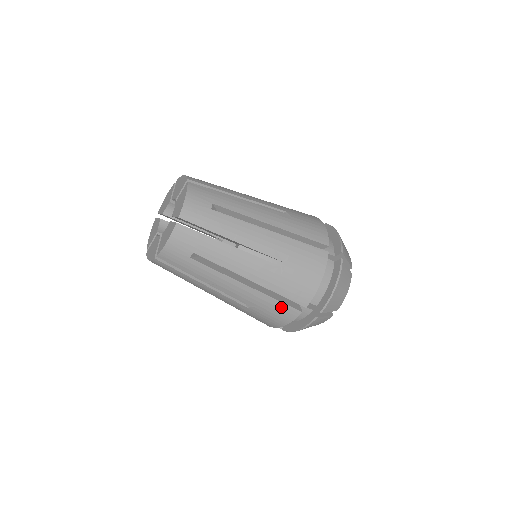
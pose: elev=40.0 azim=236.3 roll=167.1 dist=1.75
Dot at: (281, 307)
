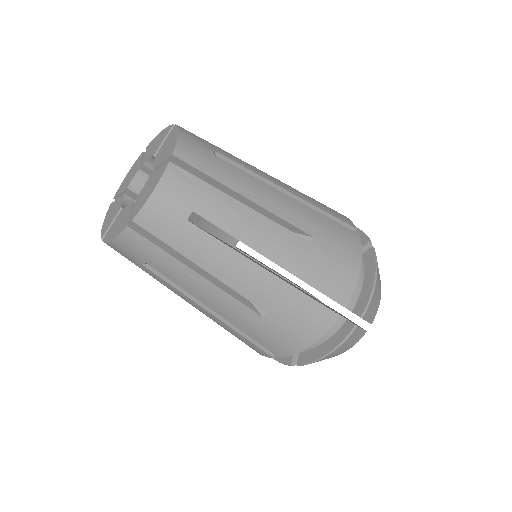
Dot at: (250, 344)
